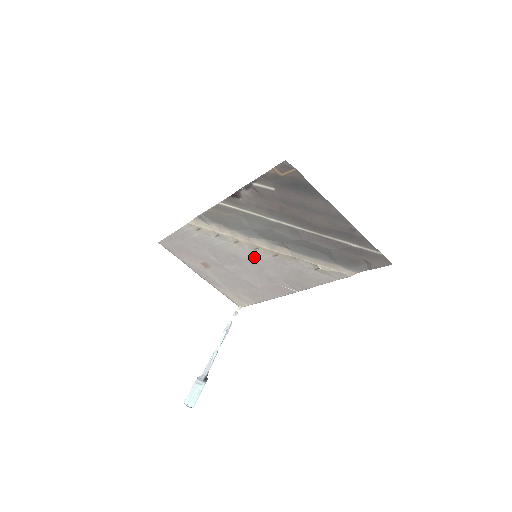
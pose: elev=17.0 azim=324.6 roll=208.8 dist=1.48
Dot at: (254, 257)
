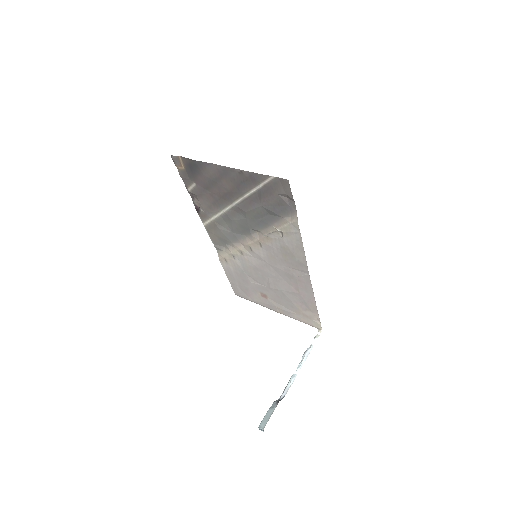
Dot at: (260, 259)
